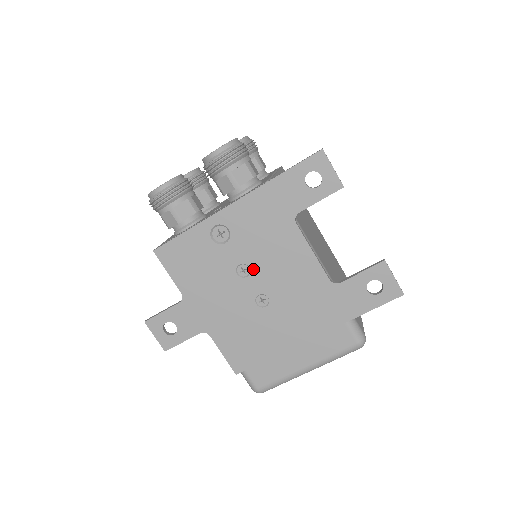
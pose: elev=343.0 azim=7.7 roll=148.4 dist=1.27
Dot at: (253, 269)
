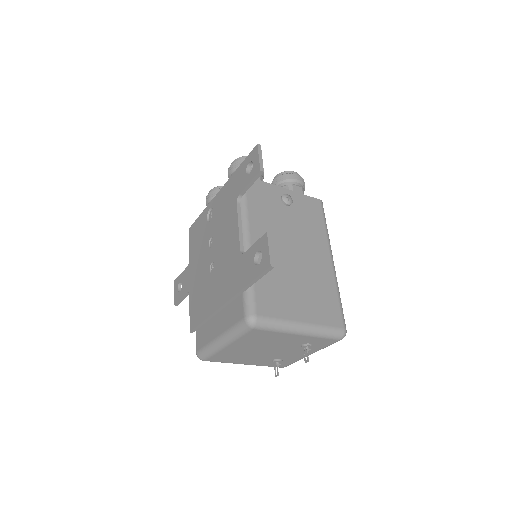
Dot at: (215, 241)
